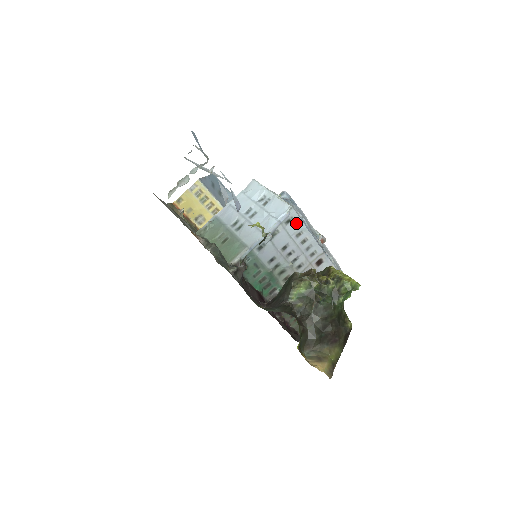
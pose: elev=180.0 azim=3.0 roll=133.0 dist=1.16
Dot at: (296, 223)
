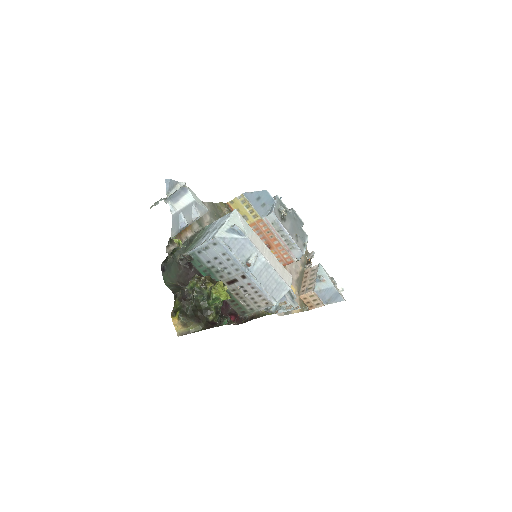
Dot at: (220, 247)
